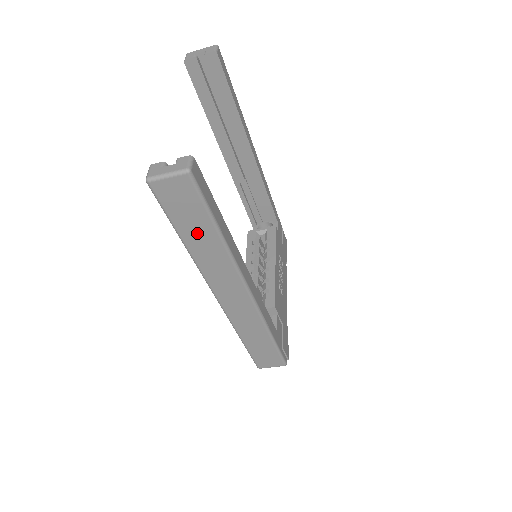
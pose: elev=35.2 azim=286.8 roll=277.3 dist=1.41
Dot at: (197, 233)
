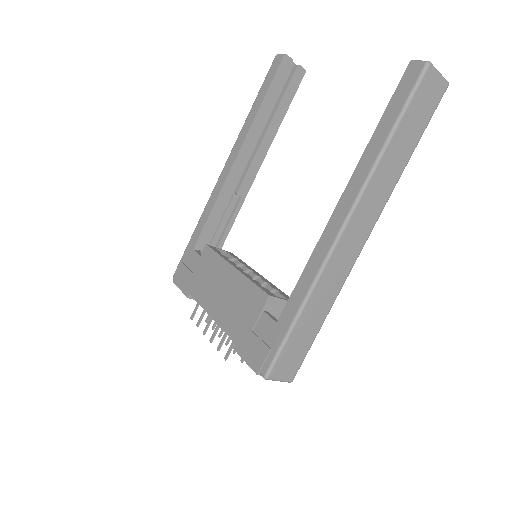
Dot at: (404, 141)
